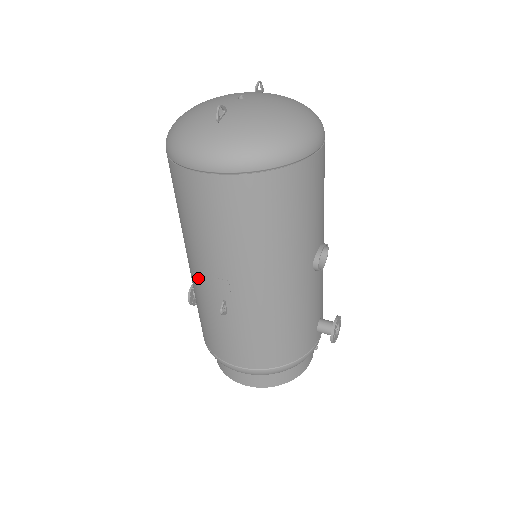
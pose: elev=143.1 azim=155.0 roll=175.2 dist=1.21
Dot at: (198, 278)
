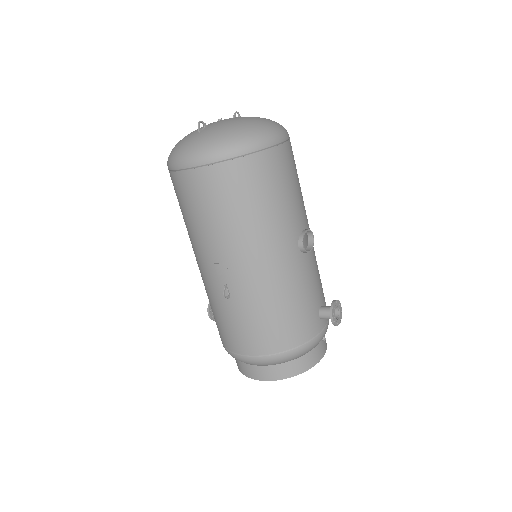
Dot at: (204, 272)
